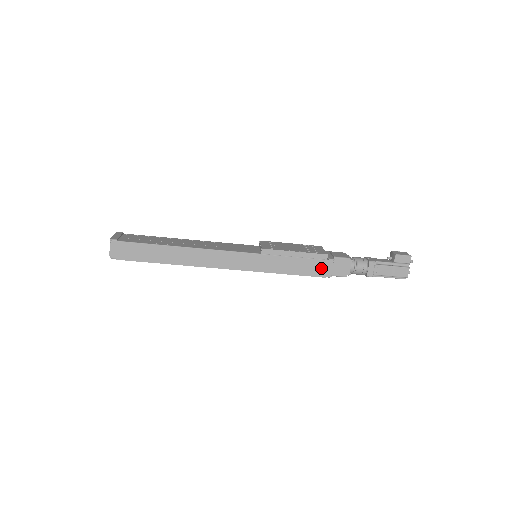
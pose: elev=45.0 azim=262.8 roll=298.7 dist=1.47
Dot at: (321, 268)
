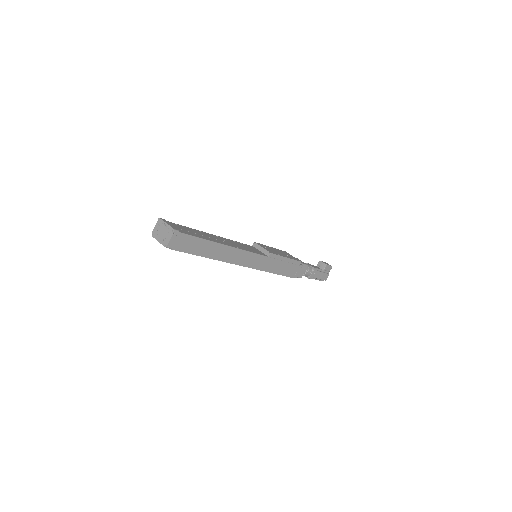
Dot at: (294, 271)
